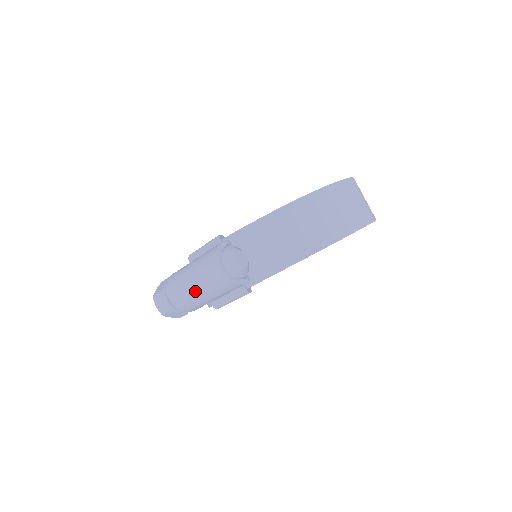
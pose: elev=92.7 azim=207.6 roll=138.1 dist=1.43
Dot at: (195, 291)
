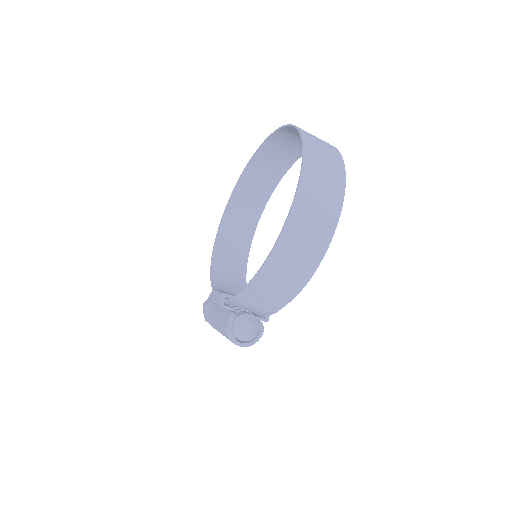
Dot at: occluded
